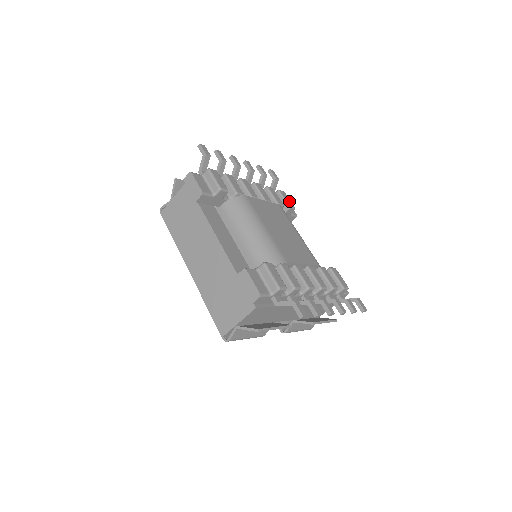
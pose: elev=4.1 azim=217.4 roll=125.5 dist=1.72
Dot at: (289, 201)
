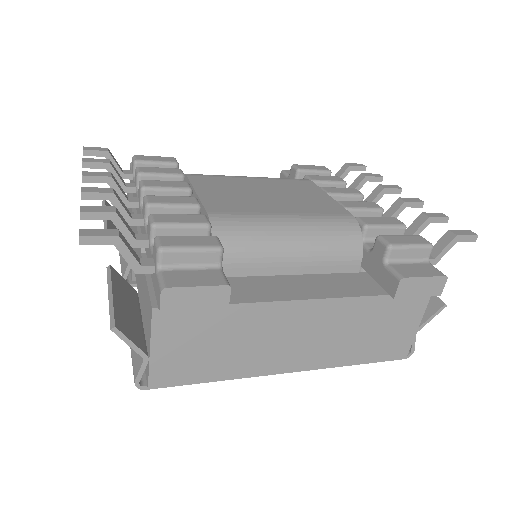
Dot at: (161, 158)
